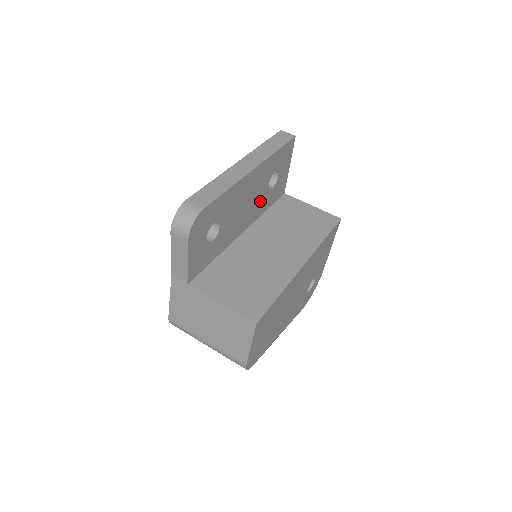
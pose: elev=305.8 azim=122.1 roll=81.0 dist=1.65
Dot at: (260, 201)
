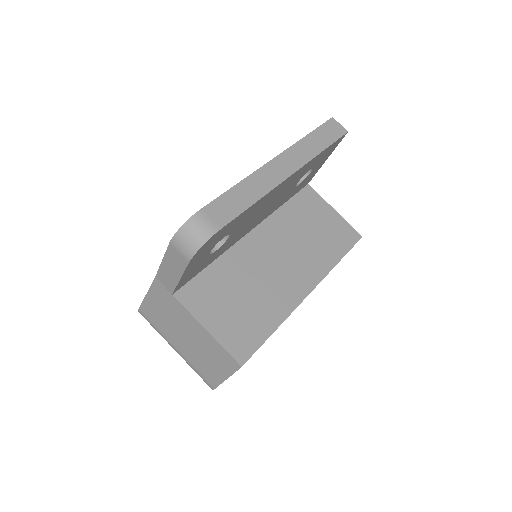
Dot at: (281, 199)
